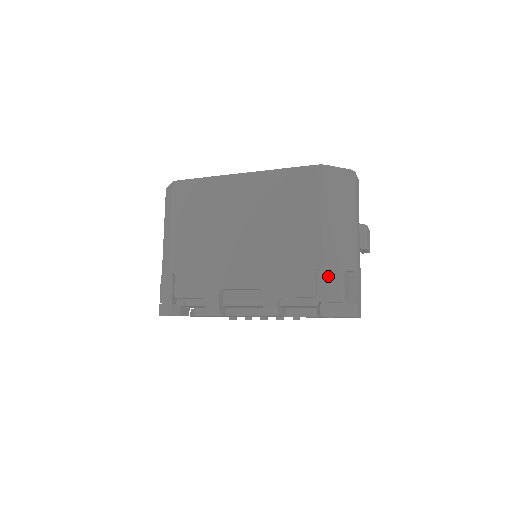
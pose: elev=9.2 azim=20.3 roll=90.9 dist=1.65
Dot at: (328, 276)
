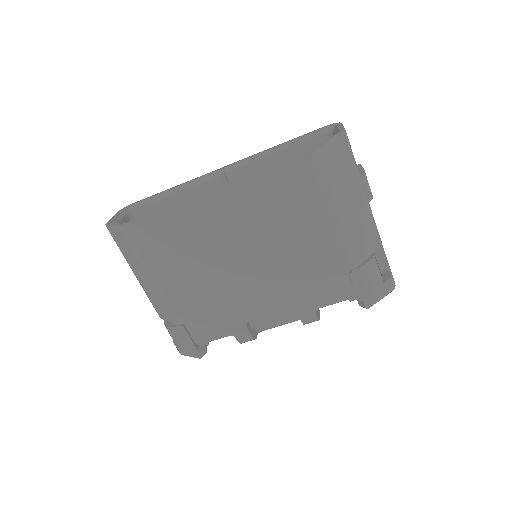
Dot at: (364, 274)
